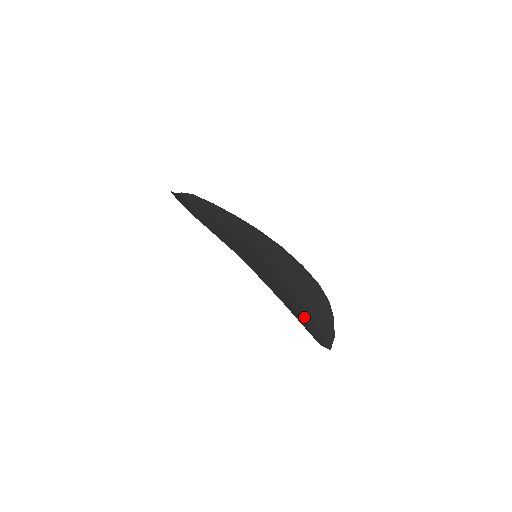
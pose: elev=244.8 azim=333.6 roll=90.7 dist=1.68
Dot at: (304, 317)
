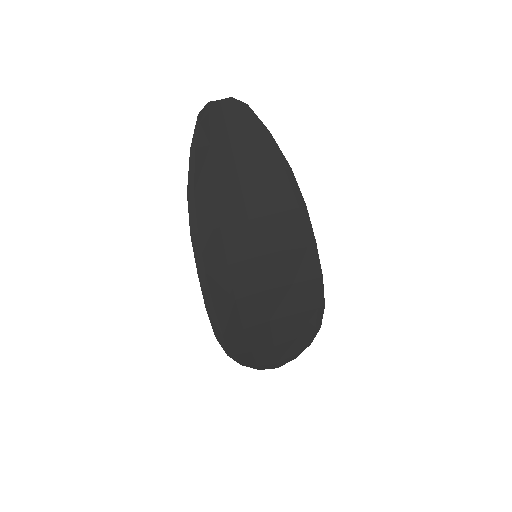
Dot at: (257, 345)
